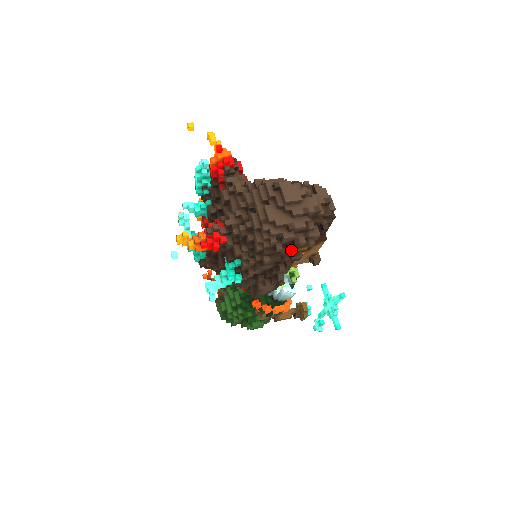
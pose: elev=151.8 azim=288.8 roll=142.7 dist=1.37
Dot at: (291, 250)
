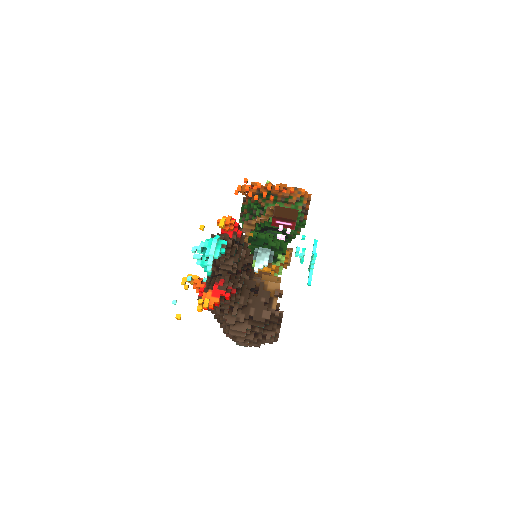
Dot at: occluded
